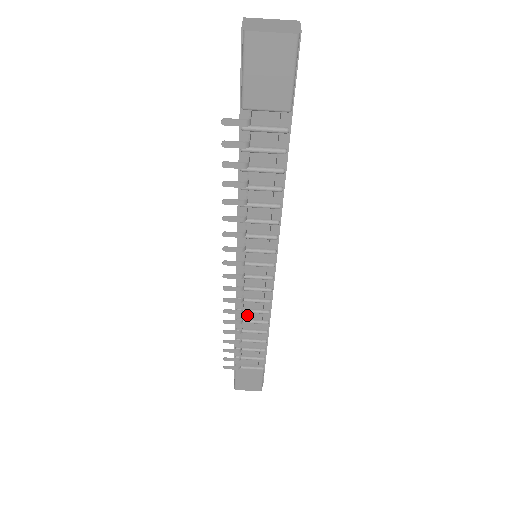
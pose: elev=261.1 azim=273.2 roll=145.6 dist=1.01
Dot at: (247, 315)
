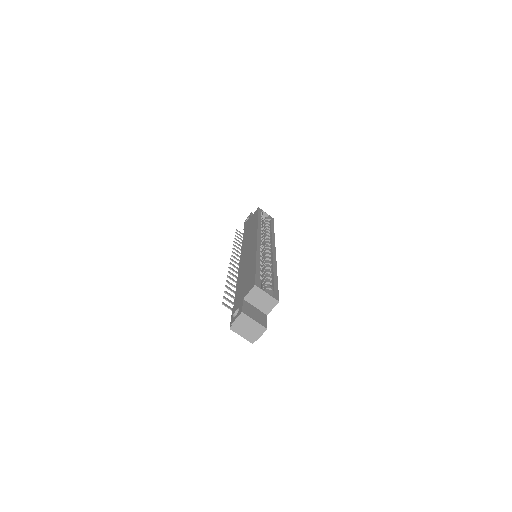
Dot at: occluded
